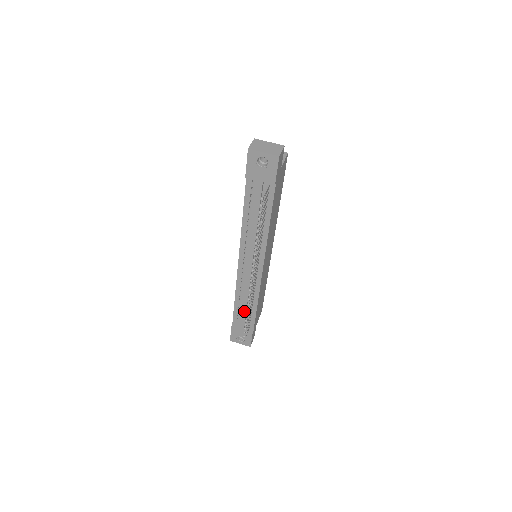
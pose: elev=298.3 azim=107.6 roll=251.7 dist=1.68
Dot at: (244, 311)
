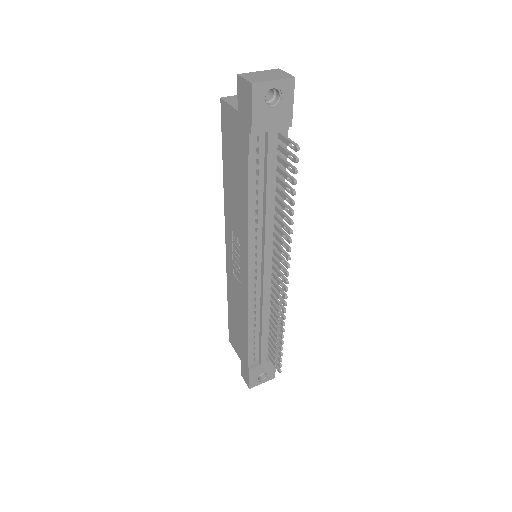
Dot at: (264, 336)
